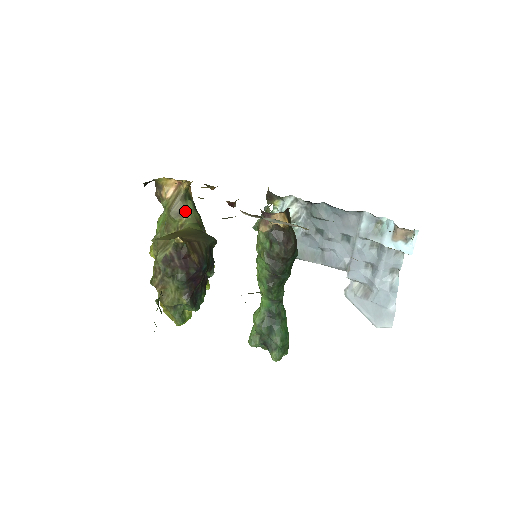
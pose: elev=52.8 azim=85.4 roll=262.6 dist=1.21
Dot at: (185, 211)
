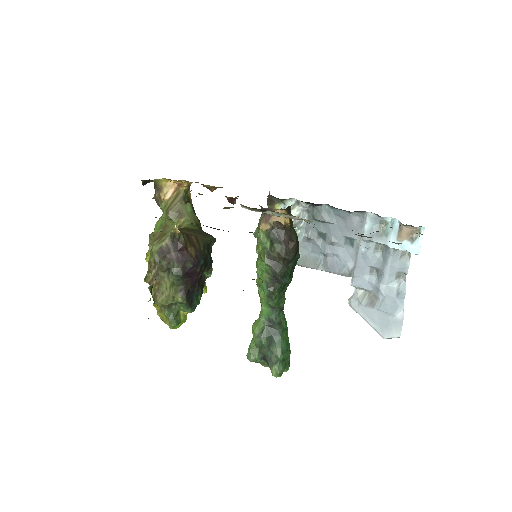
Dot at: (183, 202)
